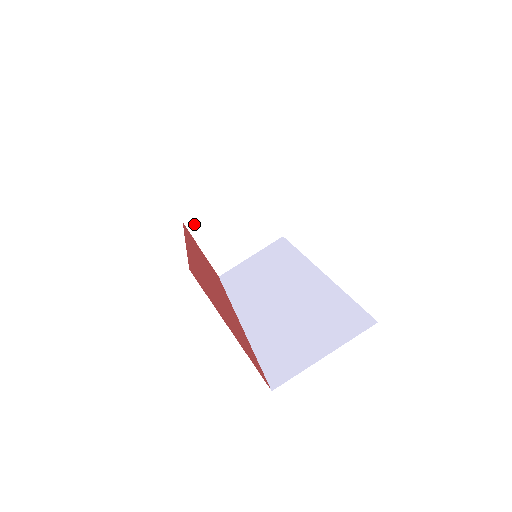
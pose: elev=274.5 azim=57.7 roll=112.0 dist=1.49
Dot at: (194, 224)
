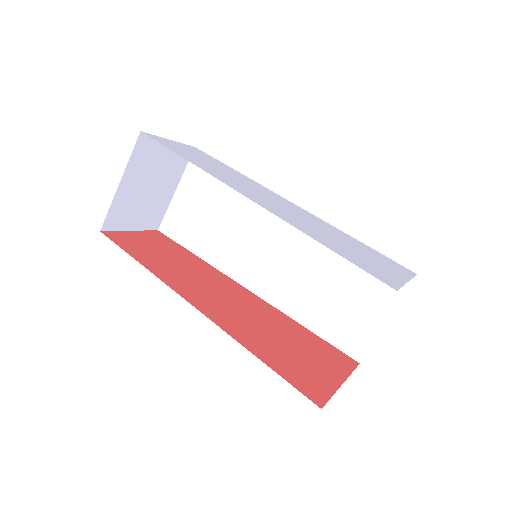
Dot at: (111, 221)
